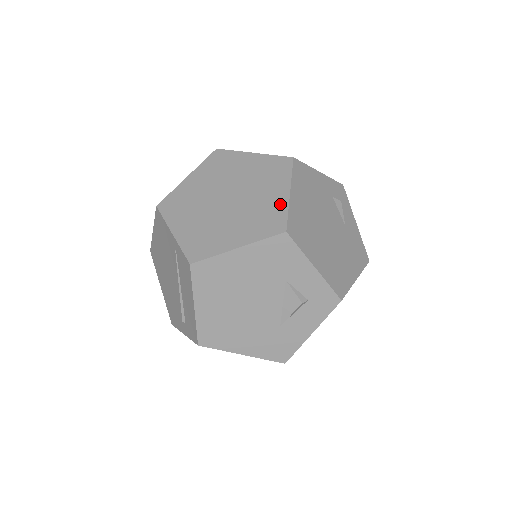
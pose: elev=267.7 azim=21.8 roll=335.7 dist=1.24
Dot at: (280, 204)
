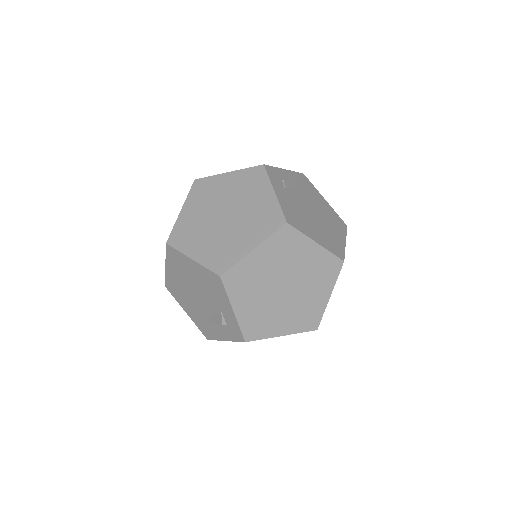
Dot at: (321, 255)
